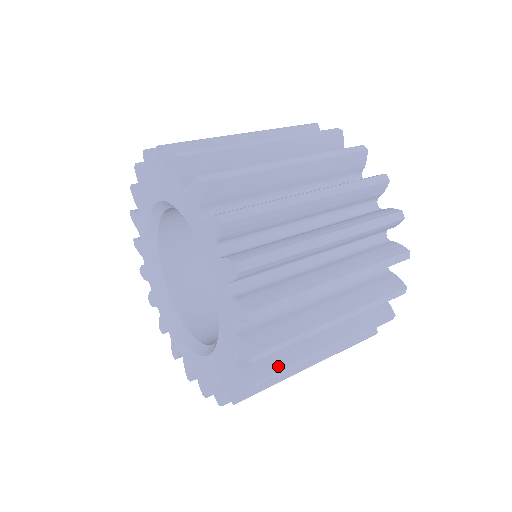
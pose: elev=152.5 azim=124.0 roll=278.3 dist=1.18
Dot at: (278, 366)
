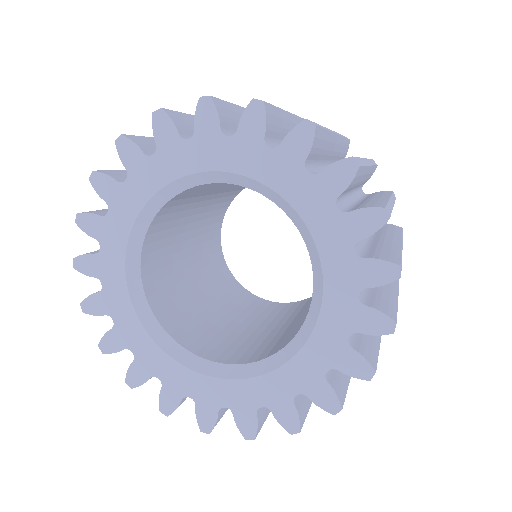
Dot at: (380, 203)
